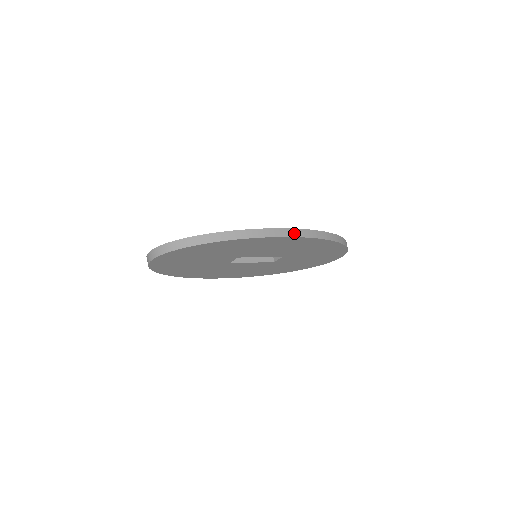
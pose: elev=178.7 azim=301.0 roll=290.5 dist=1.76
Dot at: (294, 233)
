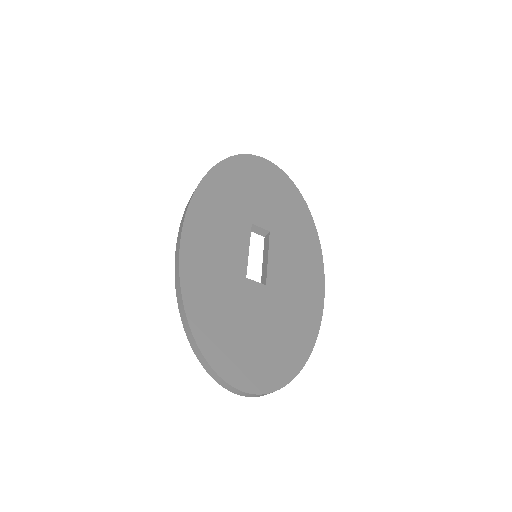
Dot at: occluded
